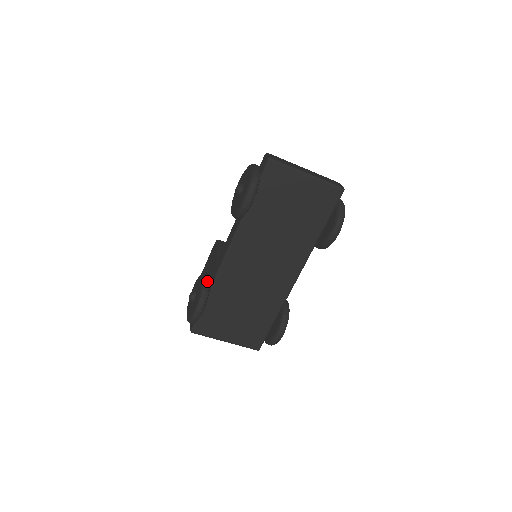
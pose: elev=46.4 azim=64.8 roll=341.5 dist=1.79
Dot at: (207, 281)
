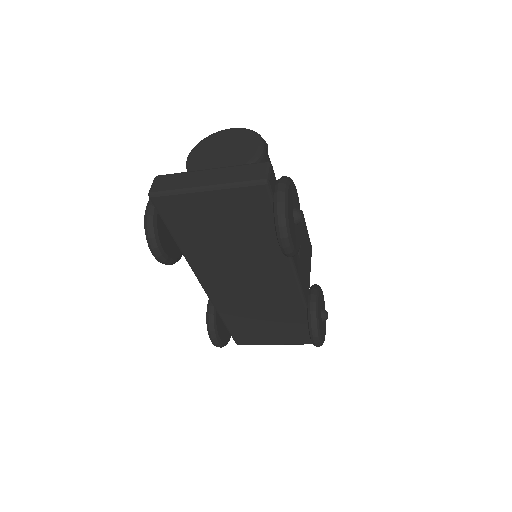
Dot at: (209, 310)
